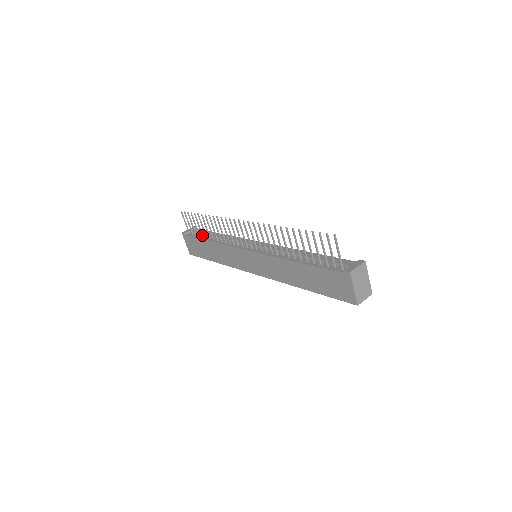
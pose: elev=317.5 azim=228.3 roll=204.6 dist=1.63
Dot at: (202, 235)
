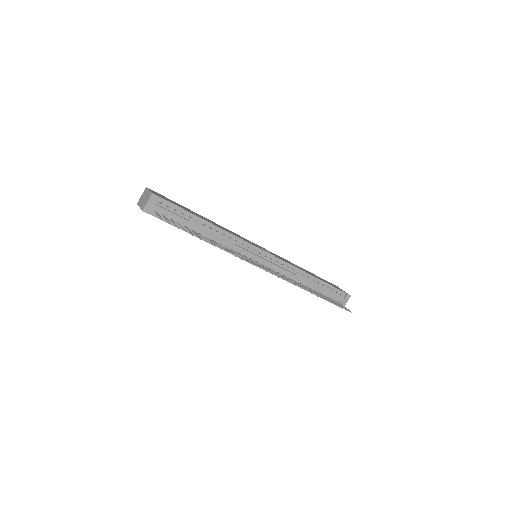
Dot at: (186, 228)
